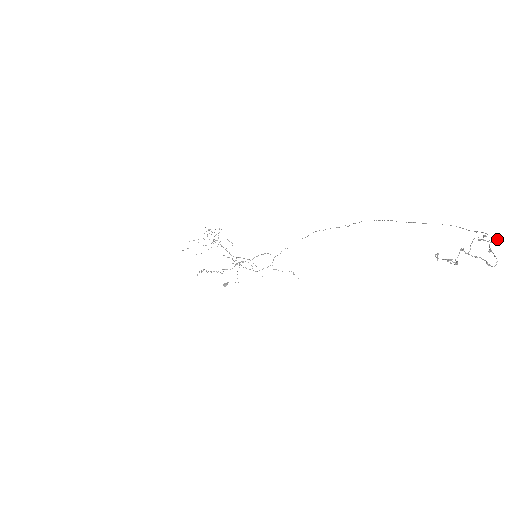
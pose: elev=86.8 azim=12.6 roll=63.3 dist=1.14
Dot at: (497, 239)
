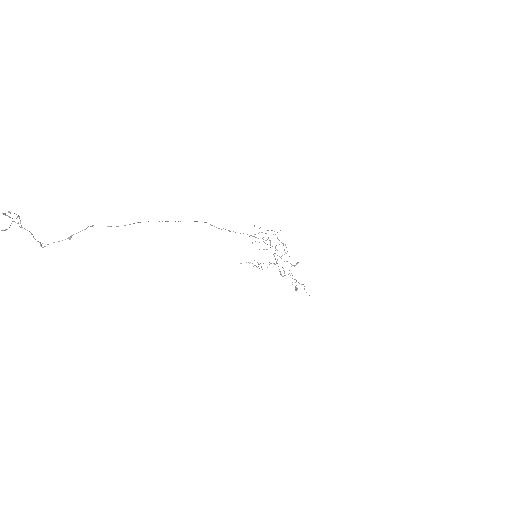
Dot at: (5, 215)
